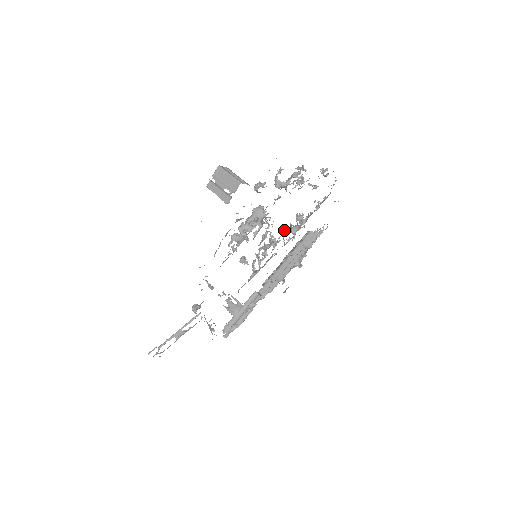
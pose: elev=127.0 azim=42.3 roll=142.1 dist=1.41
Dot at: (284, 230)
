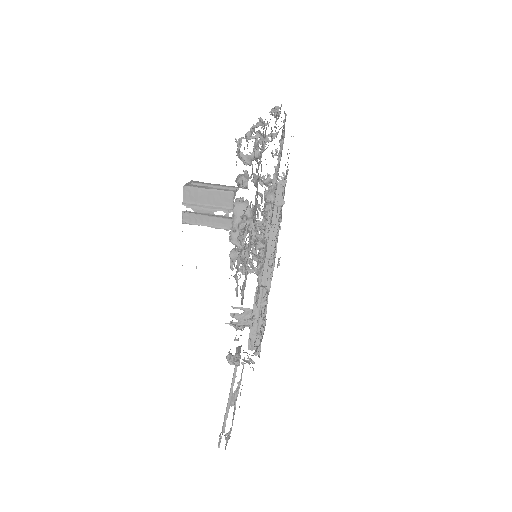
Dot at: occluded
